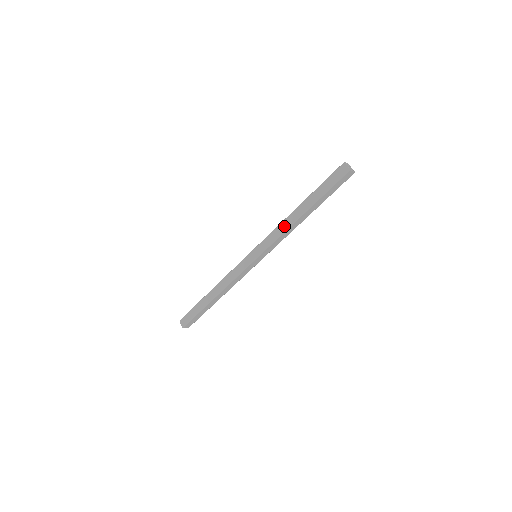
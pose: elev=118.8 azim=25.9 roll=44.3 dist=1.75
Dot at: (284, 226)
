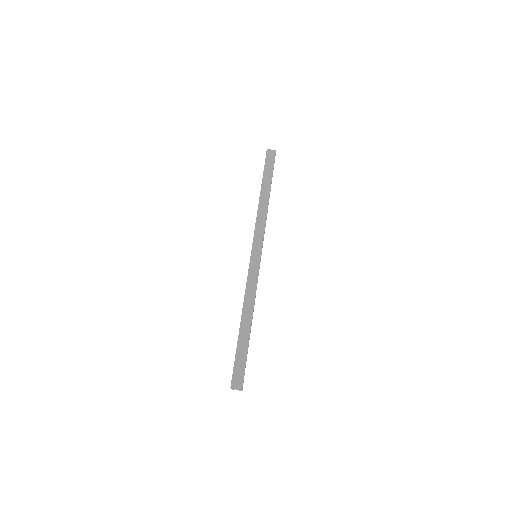
Dot at: (262, 213)
